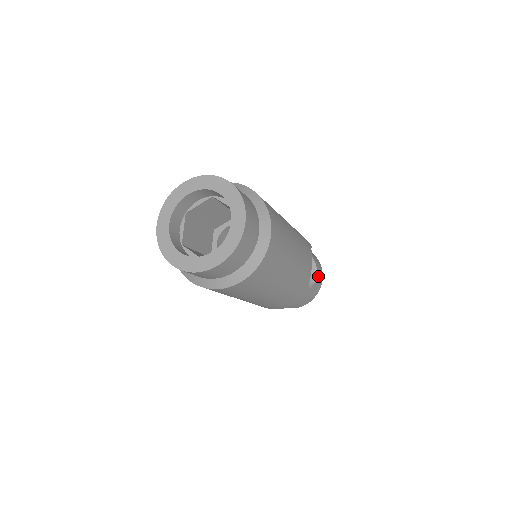
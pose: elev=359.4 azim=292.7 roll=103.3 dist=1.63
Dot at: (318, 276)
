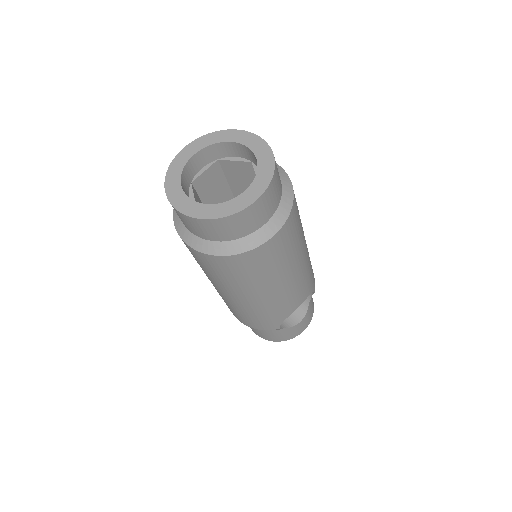
Dot at: (301, 324)
